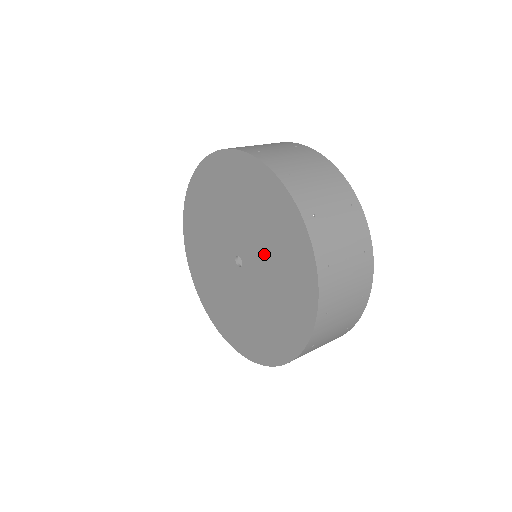
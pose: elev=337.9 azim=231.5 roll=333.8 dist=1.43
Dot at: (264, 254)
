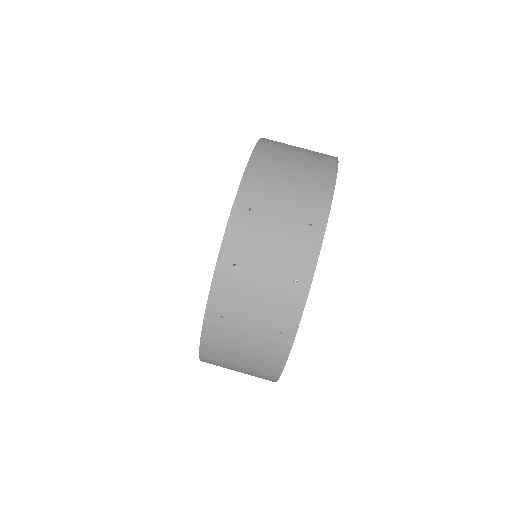
Dot at: occluded
